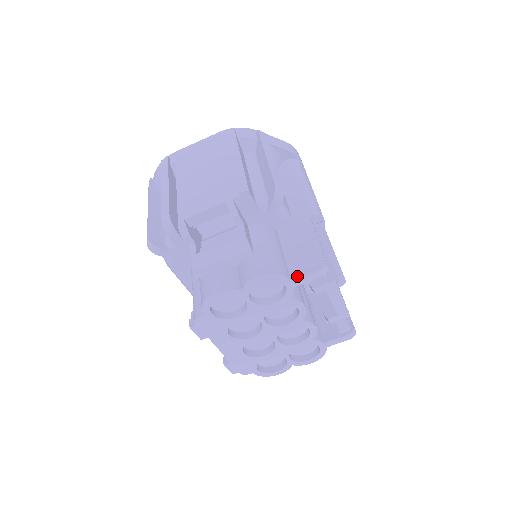
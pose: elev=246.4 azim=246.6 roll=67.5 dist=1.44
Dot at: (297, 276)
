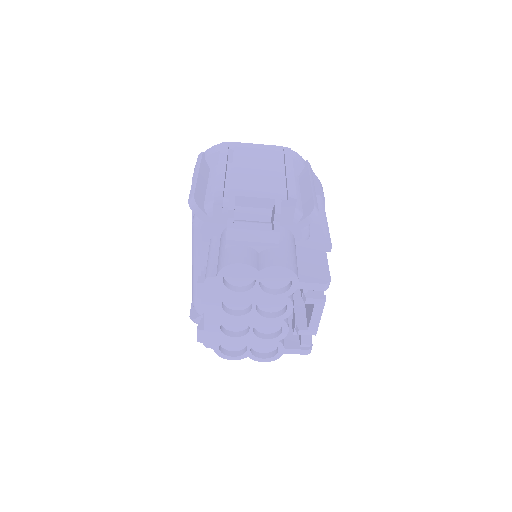
Dot at: (305, 281)
